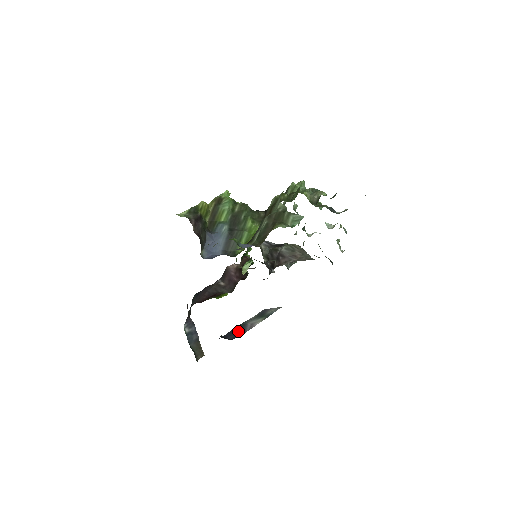
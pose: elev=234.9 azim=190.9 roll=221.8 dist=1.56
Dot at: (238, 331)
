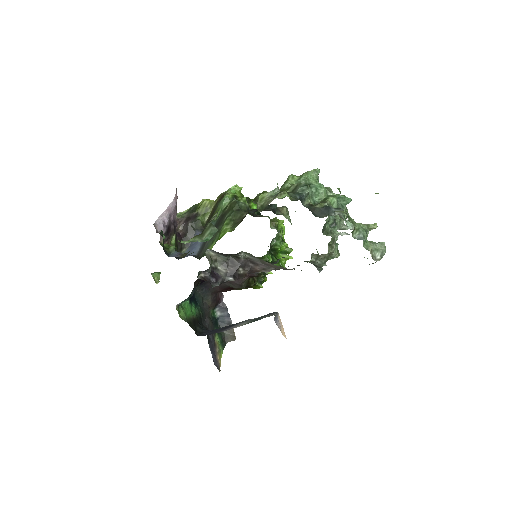
Dot at: (222, 329)
